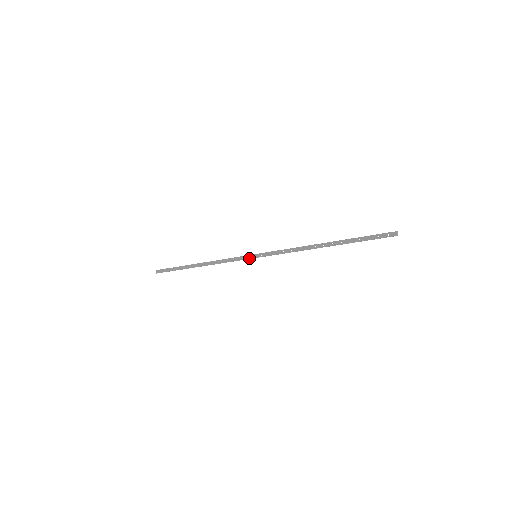
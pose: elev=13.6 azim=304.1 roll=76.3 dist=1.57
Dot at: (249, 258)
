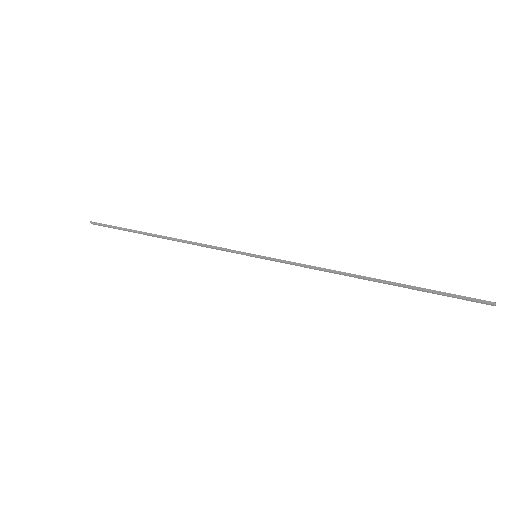
Dot at: occluded
